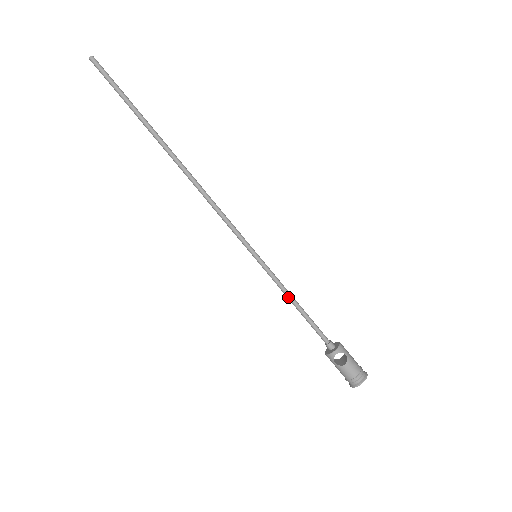
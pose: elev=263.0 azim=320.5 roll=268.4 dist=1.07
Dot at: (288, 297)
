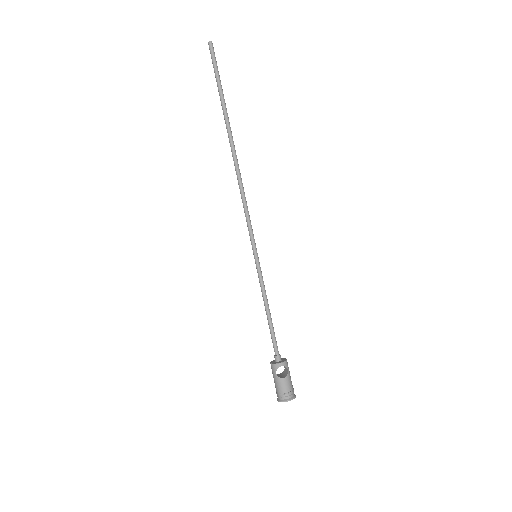
Dot at: (265, 301)
